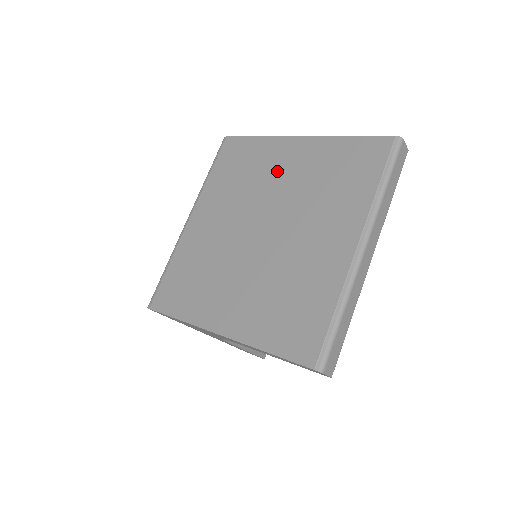
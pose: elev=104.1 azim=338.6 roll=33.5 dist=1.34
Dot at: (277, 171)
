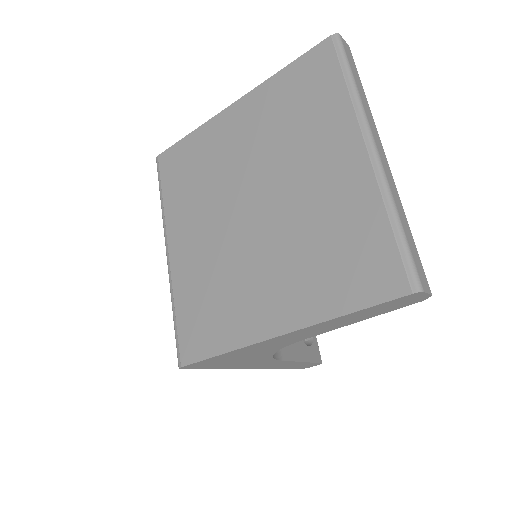
Dot at: (232, 147)
